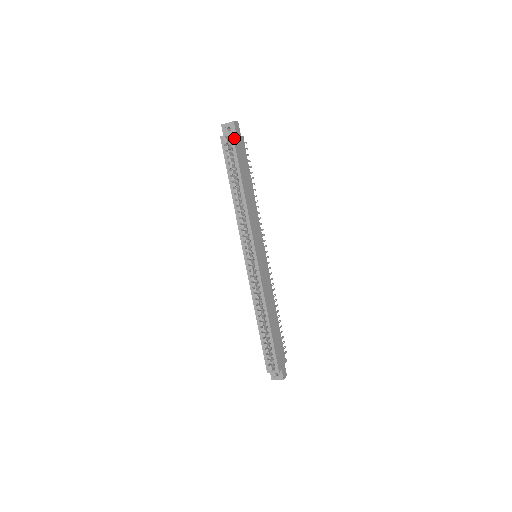
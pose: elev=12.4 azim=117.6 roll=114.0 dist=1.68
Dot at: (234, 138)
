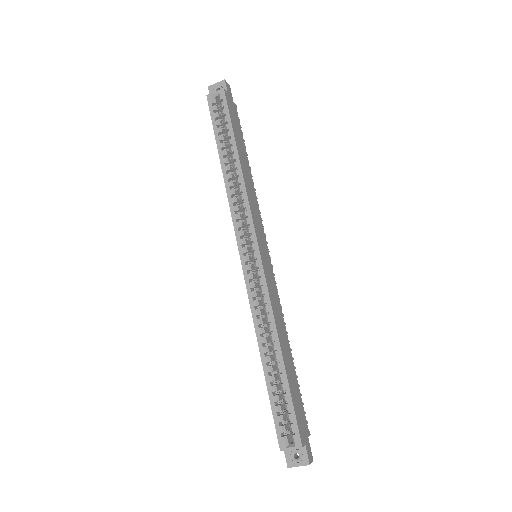
Dot at: (225, 95)
